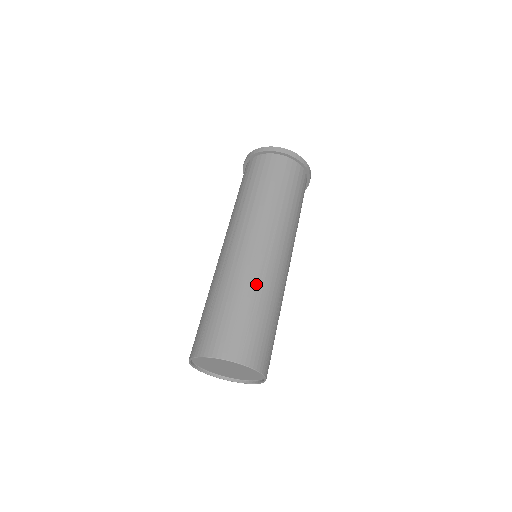
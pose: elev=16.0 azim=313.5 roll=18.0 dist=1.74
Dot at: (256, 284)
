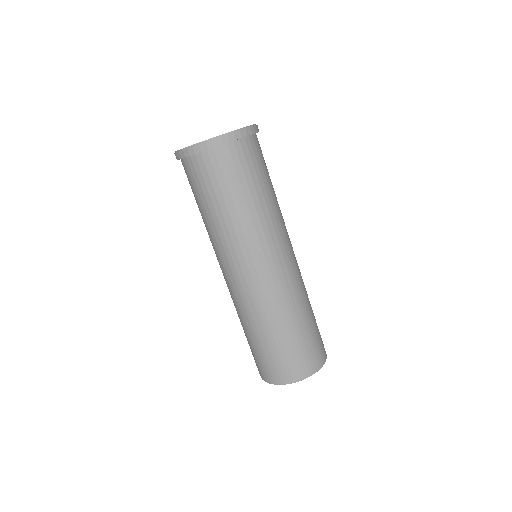
Dot at: (292, 305)
